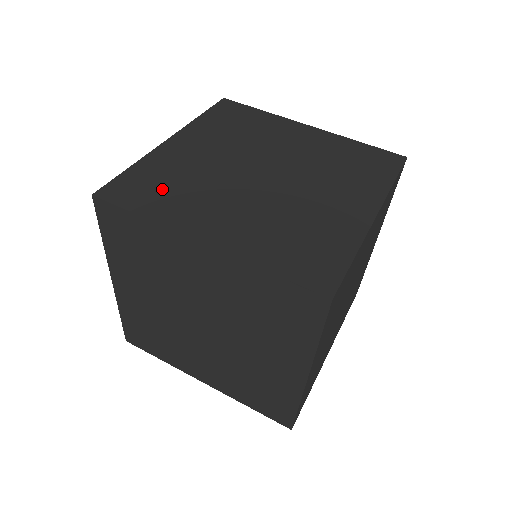
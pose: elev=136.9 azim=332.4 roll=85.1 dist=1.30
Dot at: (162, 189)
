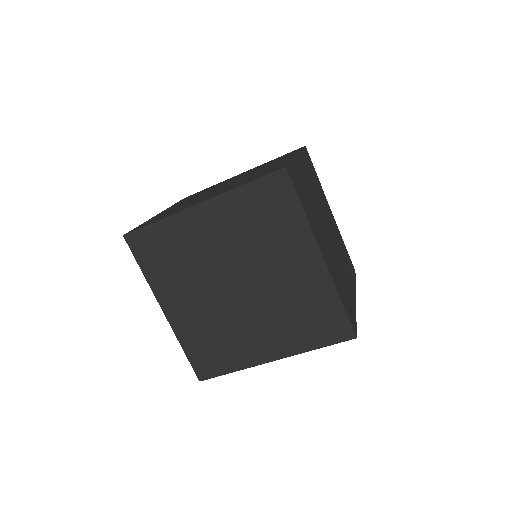
Dot at: occluded
